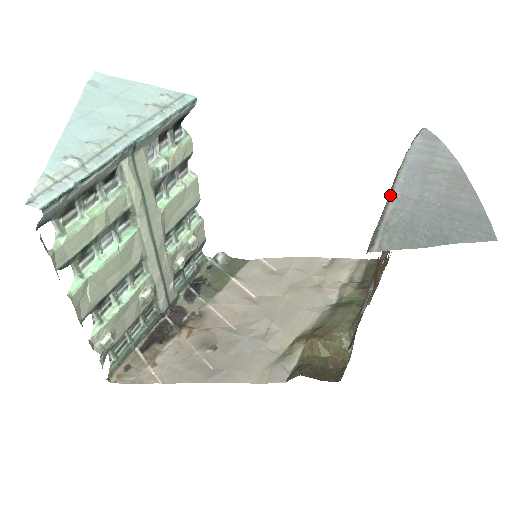
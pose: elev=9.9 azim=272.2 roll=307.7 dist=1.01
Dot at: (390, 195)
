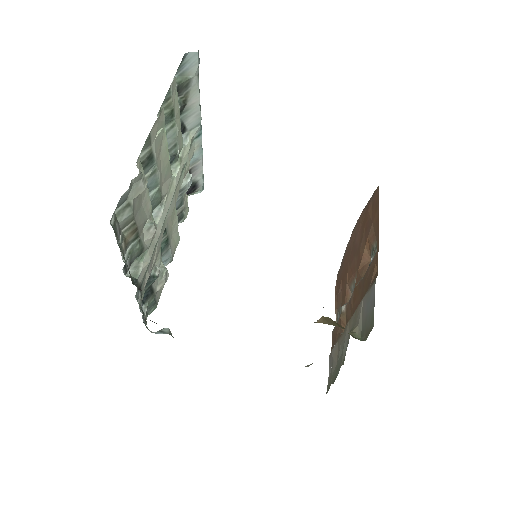
Dot at: (366, 205)
